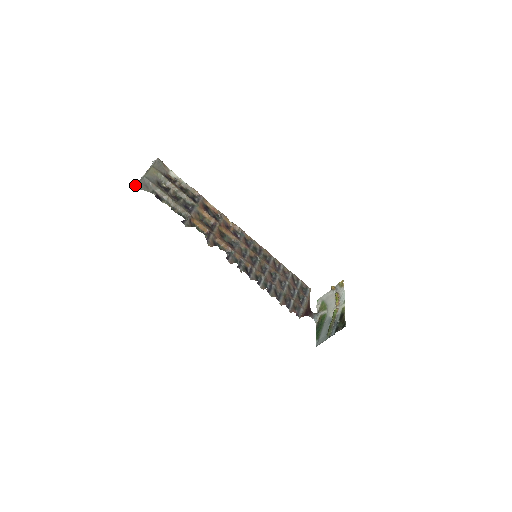
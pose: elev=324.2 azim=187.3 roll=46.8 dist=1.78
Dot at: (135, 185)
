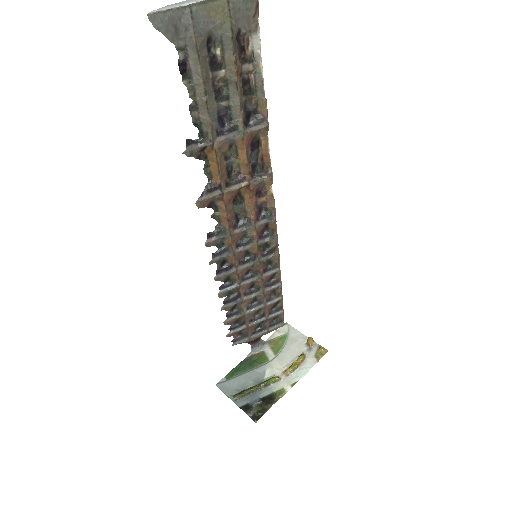
Dot at: occluded
